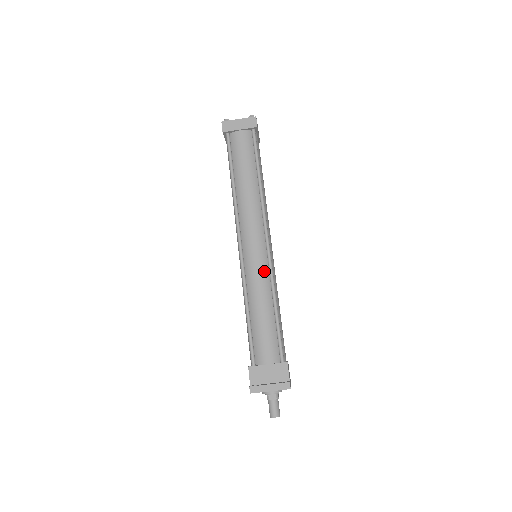
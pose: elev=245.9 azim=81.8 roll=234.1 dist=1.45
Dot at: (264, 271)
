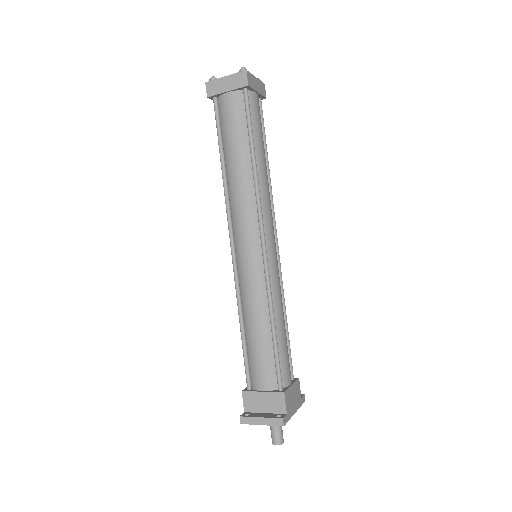
Dot at: (259, 280)
